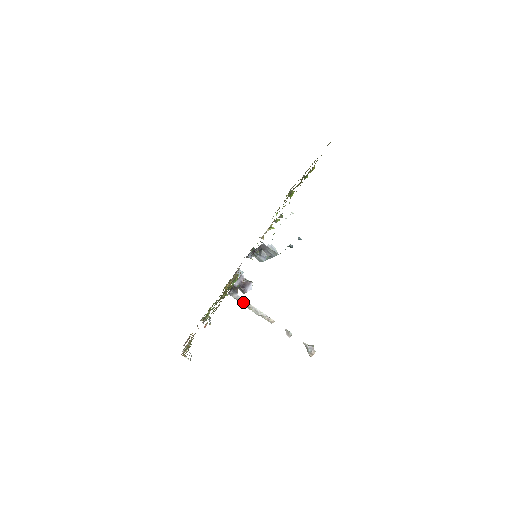
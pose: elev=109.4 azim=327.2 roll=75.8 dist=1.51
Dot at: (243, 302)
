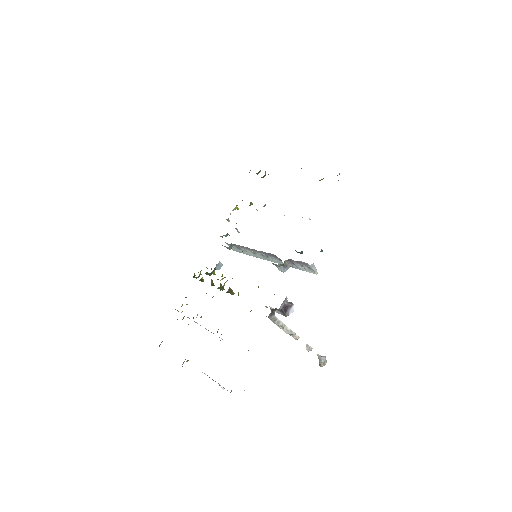
Dot at: (278, 323)
